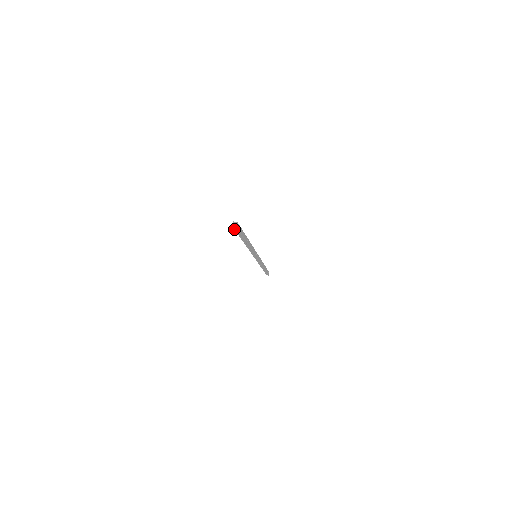
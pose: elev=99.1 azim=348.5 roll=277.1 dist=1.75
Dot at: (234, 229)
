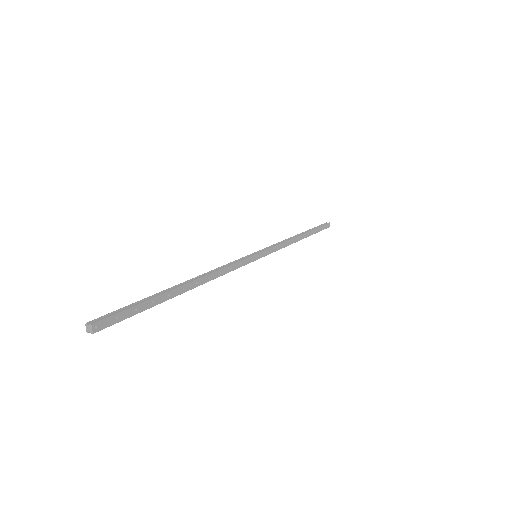
Dot at: (105, 324)
